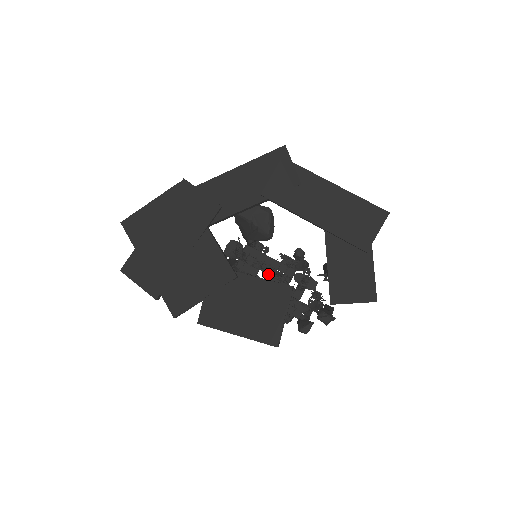
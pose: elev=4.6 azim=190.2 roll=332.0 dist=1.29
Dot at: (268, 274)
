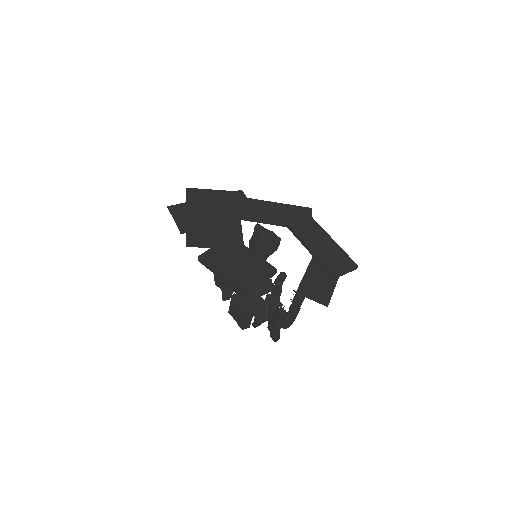
Dot at: occluded
